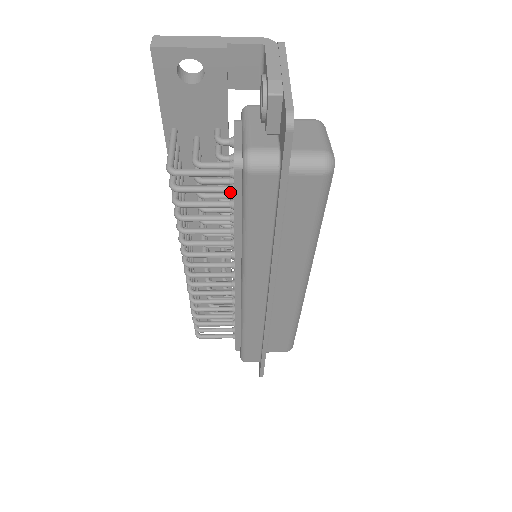
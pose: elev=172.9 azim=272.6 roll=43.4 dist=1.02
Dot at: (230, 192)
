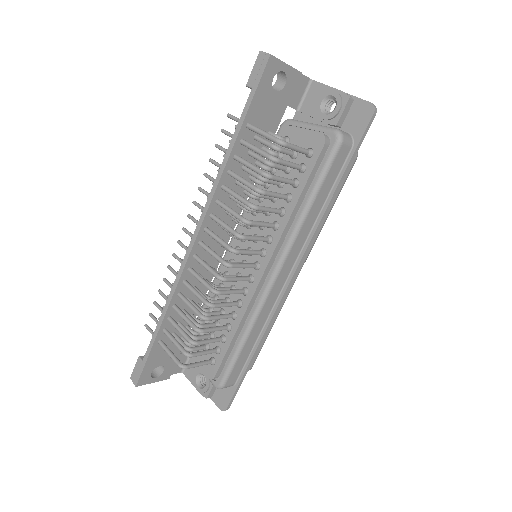
Dot at: (302, 169)
